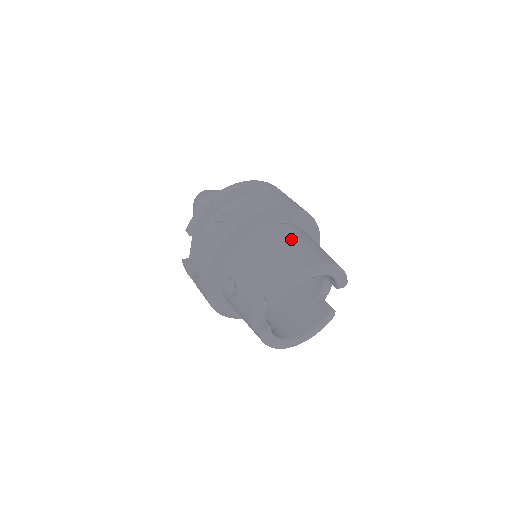
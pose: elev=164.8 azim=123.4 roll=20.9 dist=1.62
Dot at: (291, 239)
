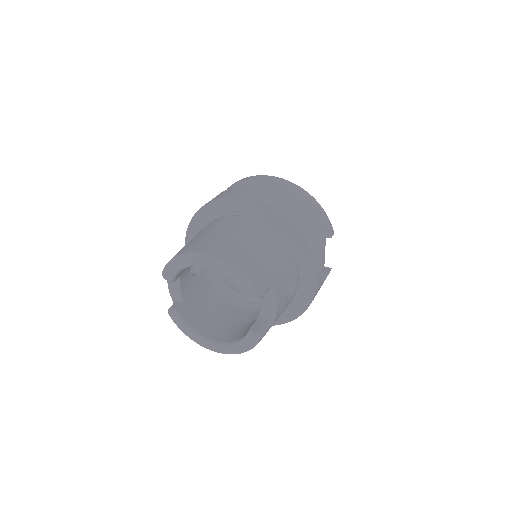
Dot at: (225, 229)
